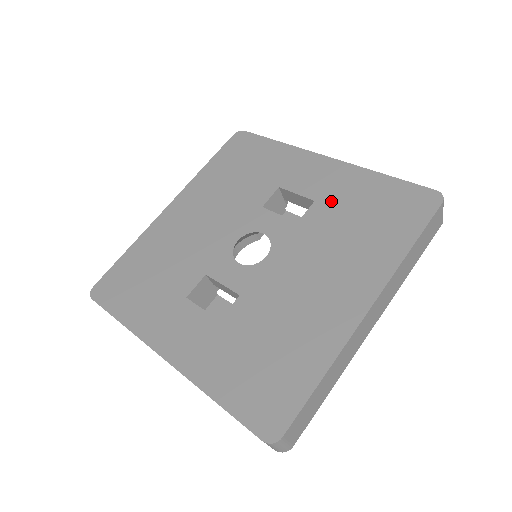
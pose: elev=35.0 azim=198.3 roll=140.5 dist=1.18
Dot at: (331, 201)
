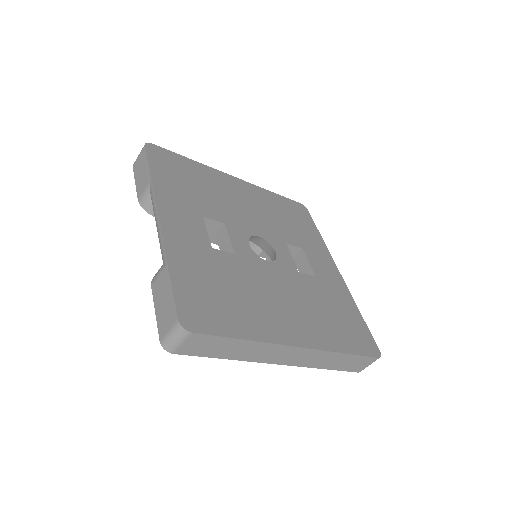
Dot at: (324, 287)
